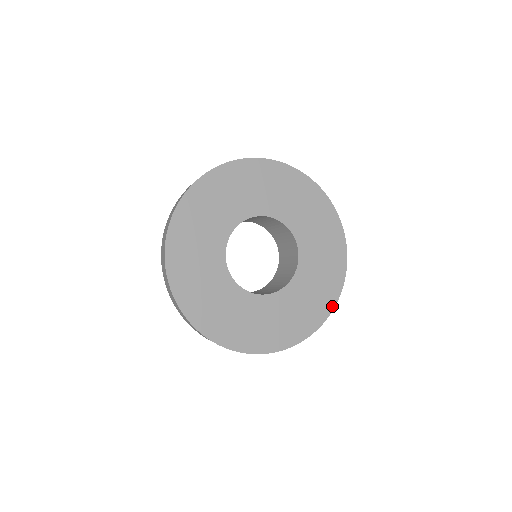
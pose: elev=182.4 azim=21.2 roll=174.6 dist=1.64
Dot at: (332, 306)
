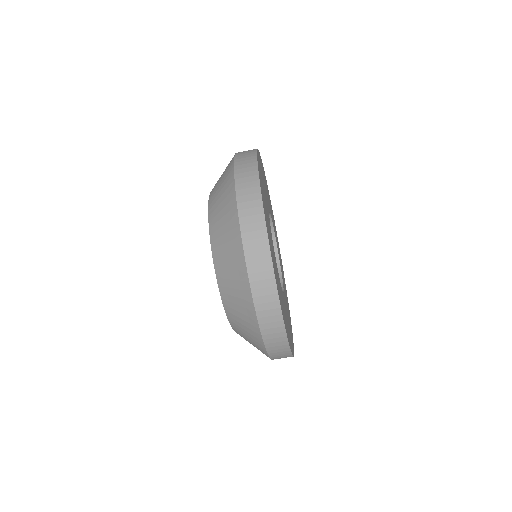
Dot at: (292, 336)
